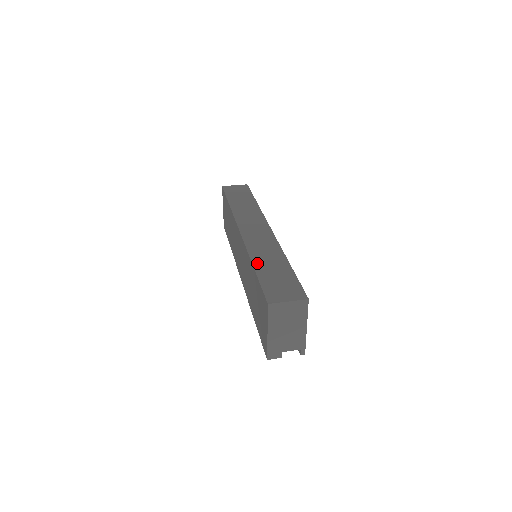
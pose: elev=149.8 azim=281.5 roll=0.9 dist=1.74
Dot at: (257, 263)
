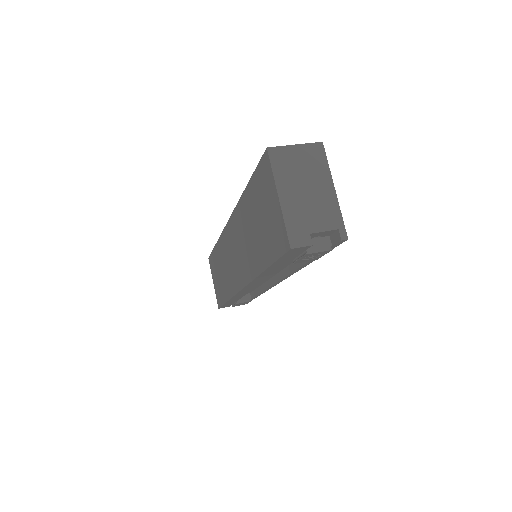
Dot at: occluded
